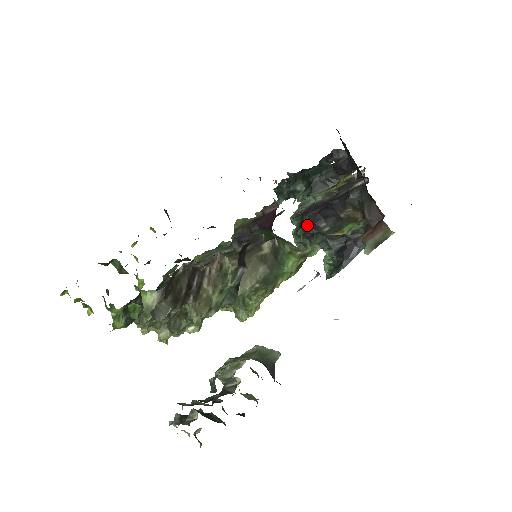
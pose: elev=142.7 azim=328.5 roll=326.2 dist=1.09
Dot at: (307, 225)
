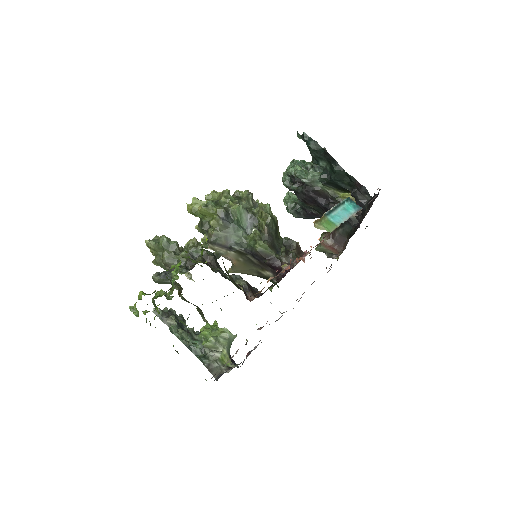
Dot at: (302, 195)
